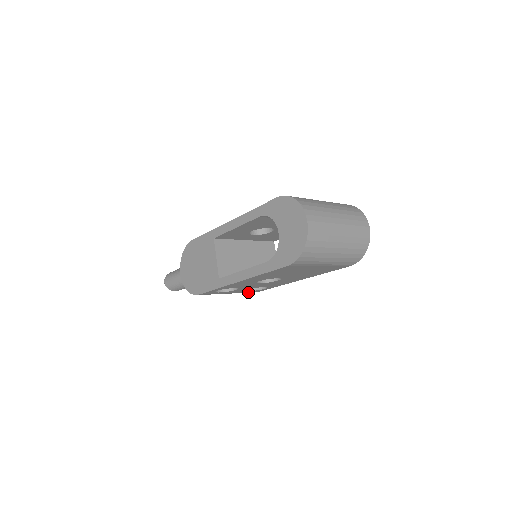
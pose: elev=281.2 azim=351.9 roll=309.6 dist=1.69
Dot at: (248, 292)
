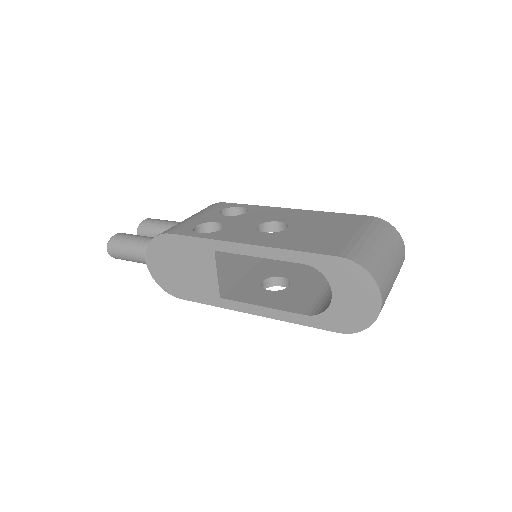
Dot at: occluded
